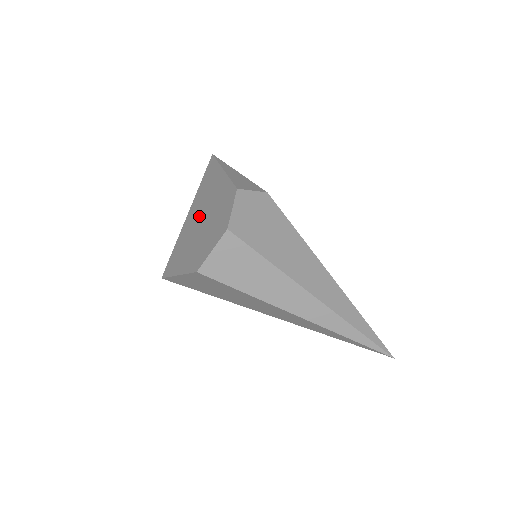
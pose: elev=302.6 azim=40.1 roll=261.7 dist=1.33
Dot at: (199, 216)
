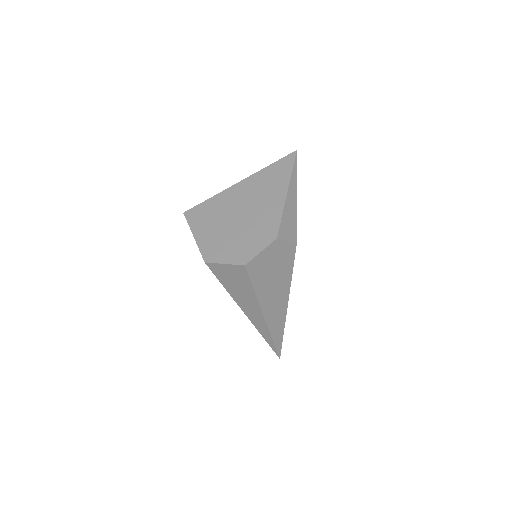
Dot at: (242, 206)
